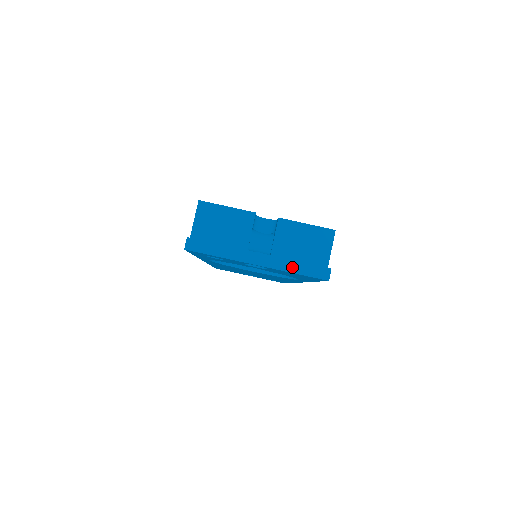
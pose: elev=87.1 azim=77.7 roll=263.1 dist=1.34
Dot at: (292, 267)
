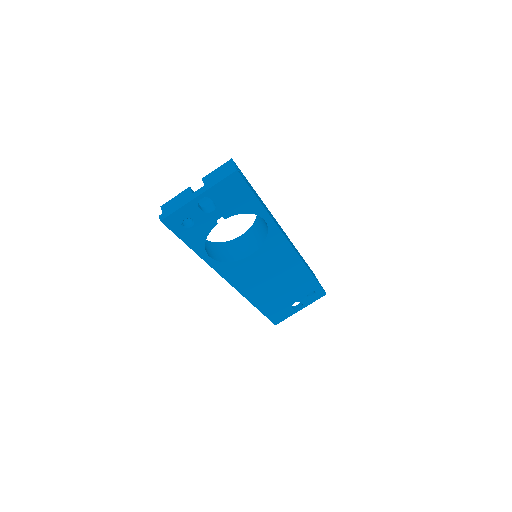
Dot at: (215, 181)
